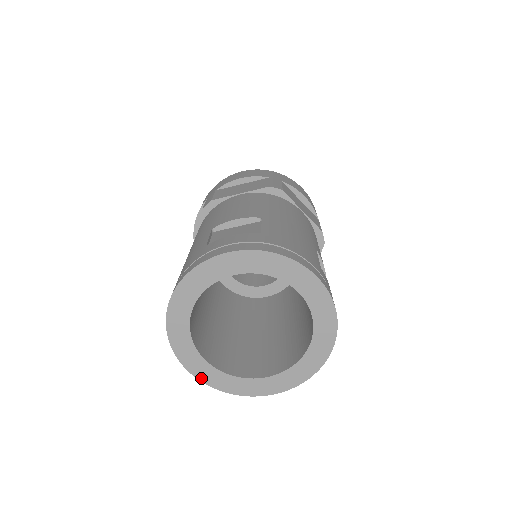
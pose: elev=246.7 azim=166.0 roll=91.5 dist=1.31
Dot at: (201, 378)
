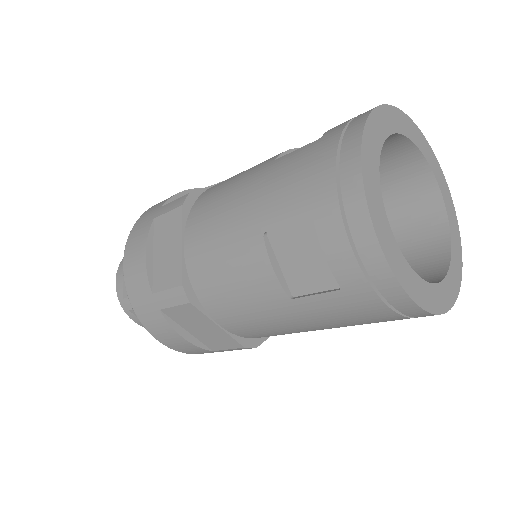
Dot at: (412, 295)
